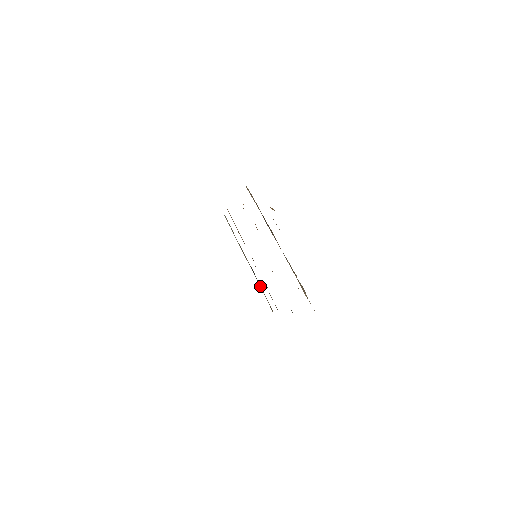
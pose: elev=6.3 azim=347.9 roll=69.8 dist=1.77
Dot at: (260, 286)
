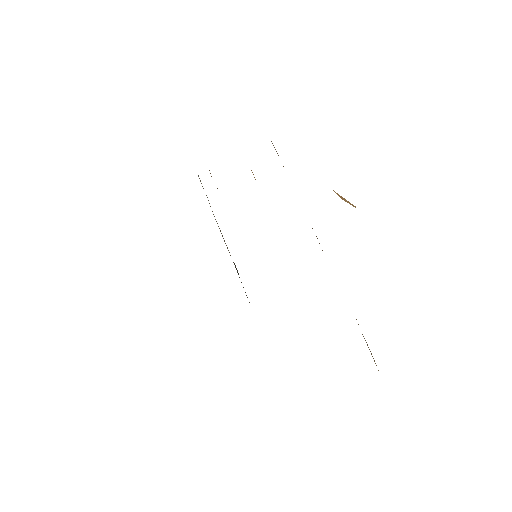
Dot at: occluded
